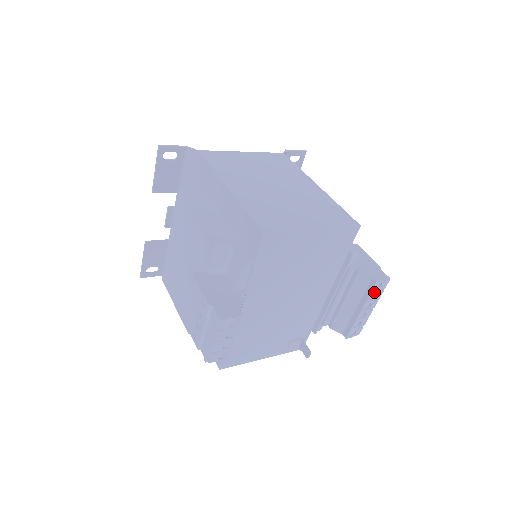
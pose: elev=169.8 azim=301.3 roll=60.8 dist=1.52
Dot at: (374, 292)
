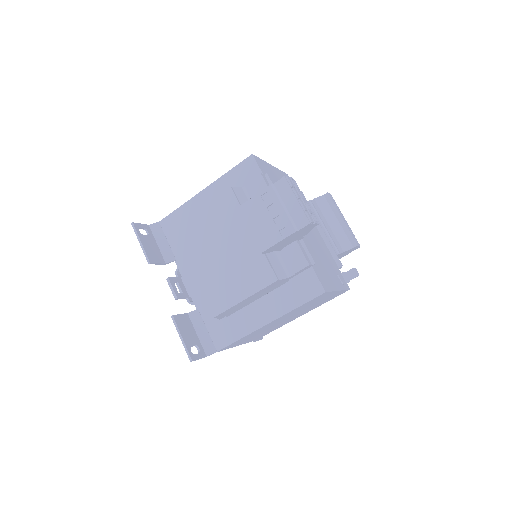
Dot at: (334, 202)
